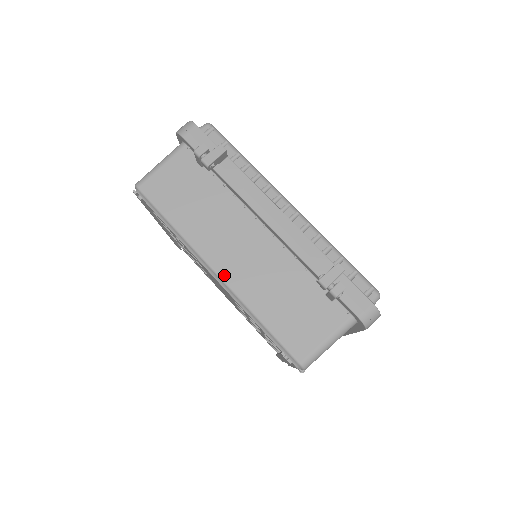
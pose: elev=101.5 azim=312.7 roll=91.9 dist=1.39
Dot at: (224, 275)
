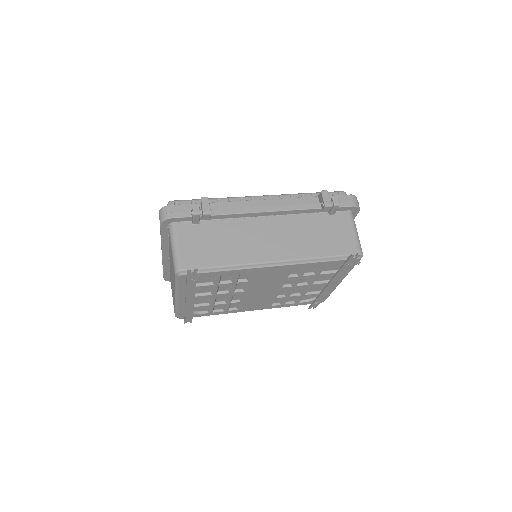
Dot at: (281, 258)
